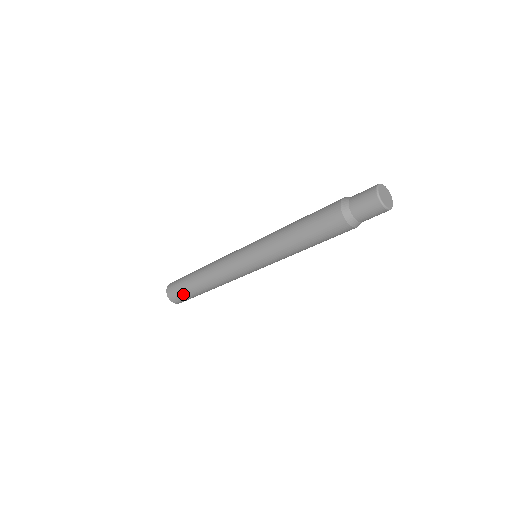
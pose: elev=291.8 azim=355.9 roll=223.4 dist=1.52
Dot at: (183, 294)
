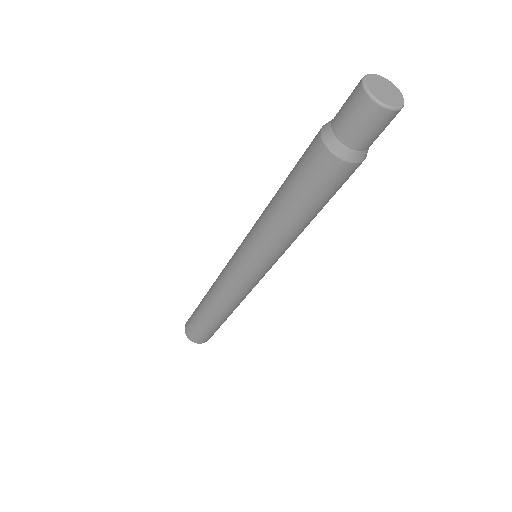
Dot at: (193, 322)
